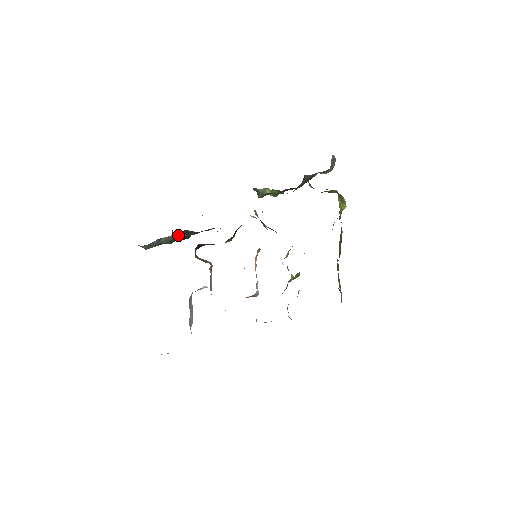
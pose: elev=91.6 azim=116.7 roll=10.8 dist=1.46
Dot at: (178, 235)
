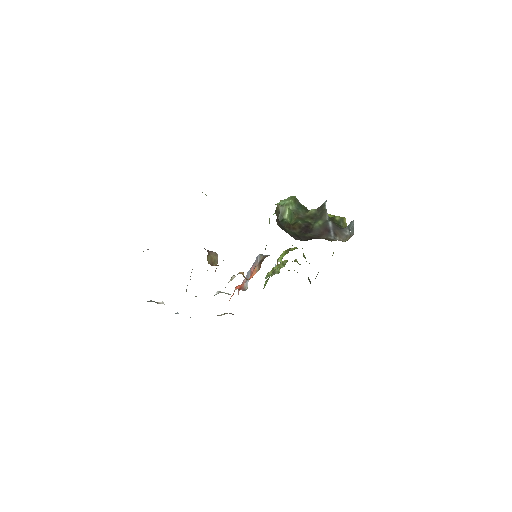
Dot at: occluded
